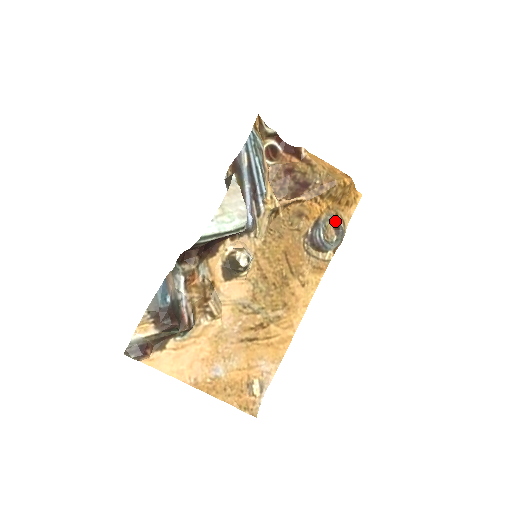
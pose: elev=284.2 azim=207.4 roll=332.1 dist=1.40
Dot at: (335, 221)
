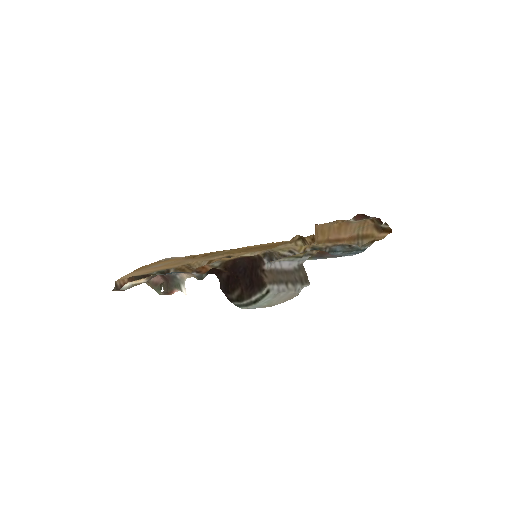
Dot at: occluded
